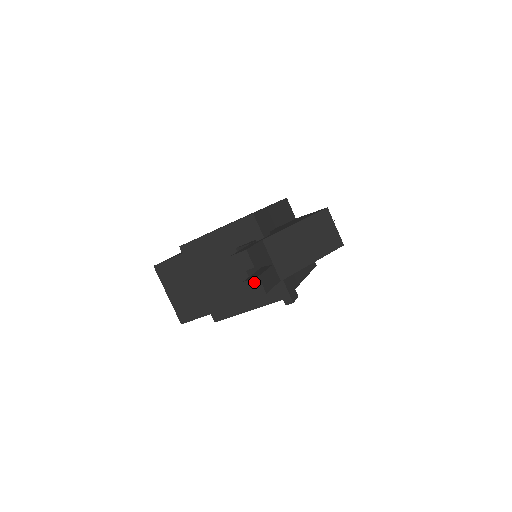
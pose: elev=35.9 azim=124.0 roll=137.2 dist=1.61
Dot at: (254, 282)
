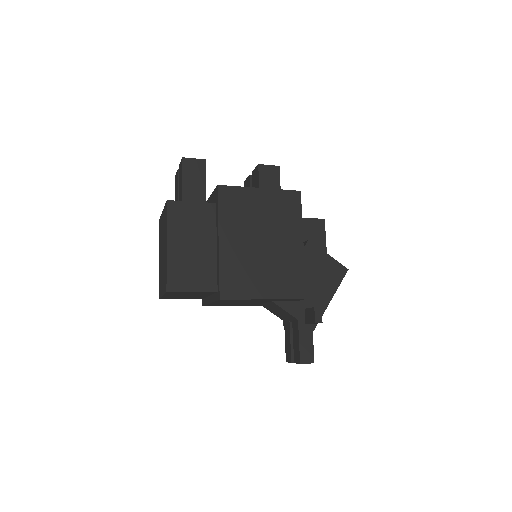
Dot at: occluded
